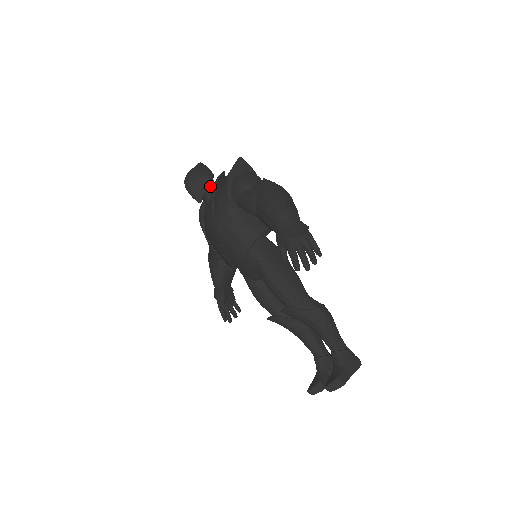
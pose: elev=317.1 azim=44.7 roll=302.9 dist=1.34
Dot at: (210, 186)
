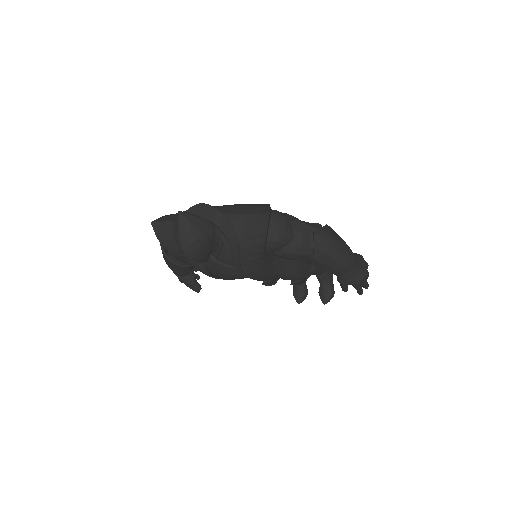
Dot at: (213, 239)
